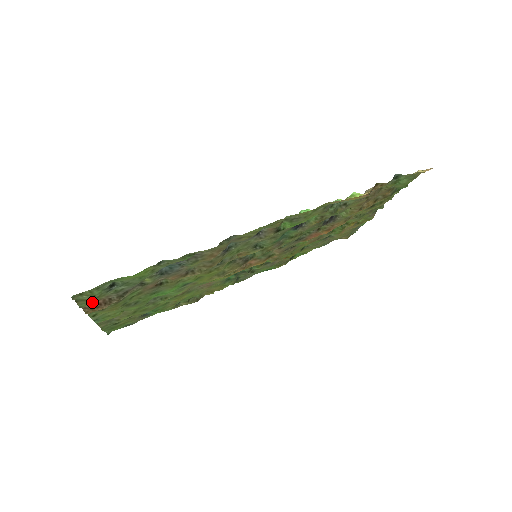
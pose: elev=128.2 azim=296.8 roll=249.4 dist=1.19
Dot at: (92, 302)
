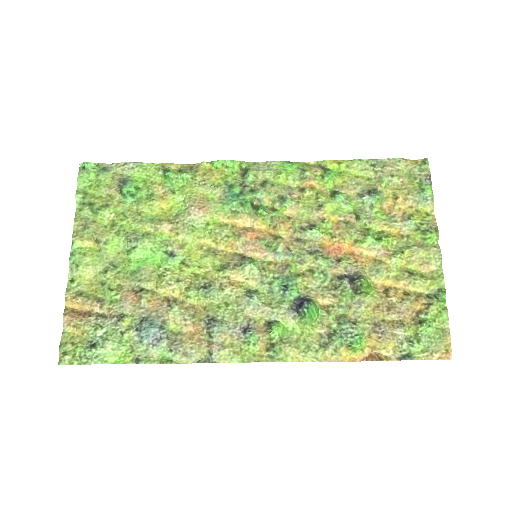
Dot at: (74, 335)
